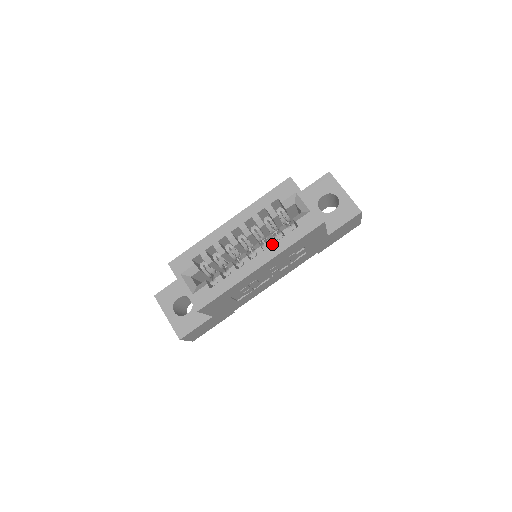
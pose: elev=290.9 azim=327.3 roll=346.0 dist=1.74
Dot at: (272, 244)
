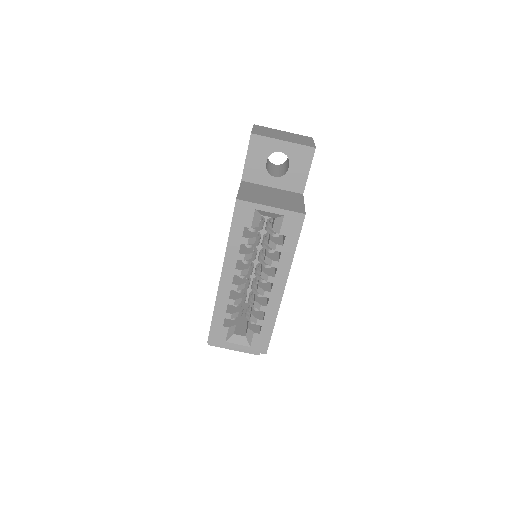
Dot at: (277, 267)
